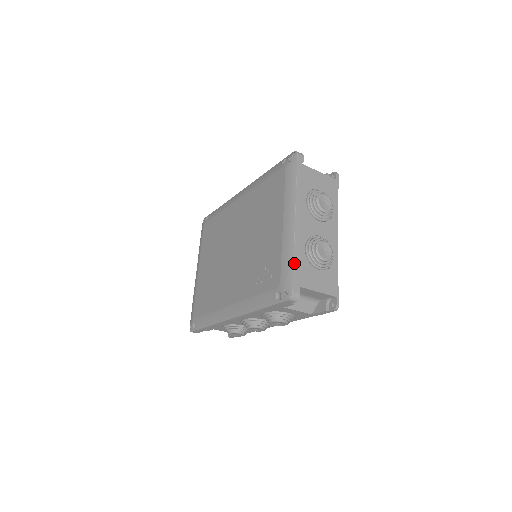
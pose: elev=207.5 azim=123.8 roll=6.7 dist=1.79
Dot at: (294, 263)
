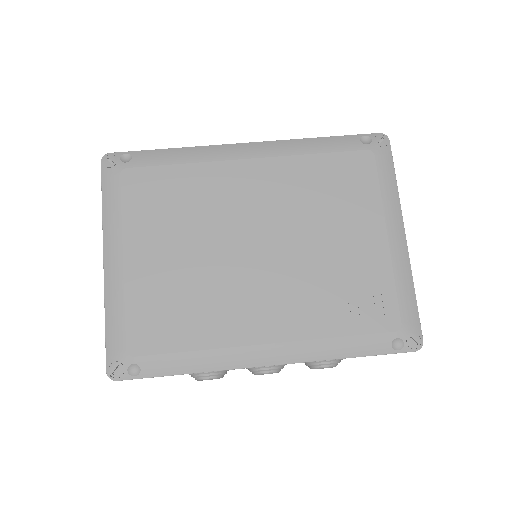
Dot at: (416, 300)
